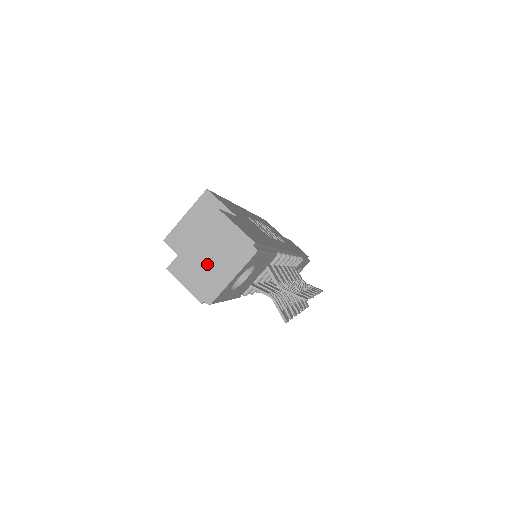
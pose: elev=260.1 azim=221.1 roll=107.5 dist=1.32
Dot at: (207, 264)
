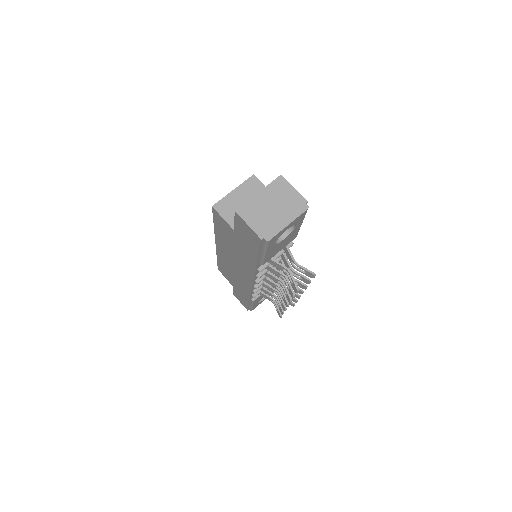
Dot at: (269, 212)
